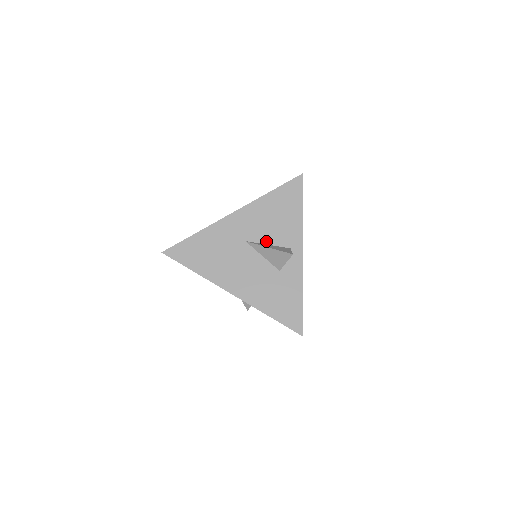
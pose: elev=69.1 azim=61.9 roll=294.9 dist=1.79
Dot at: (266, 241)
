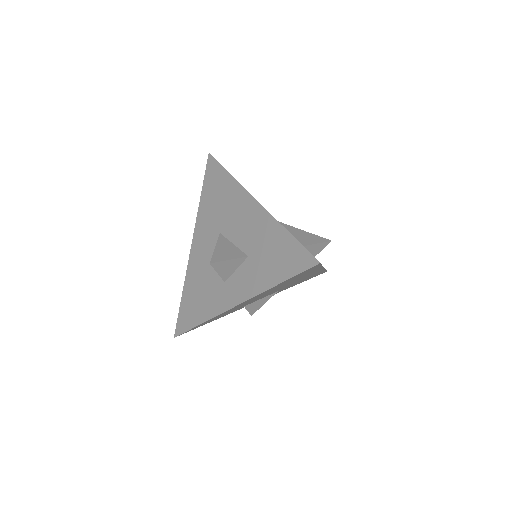
Dot at: occluded
